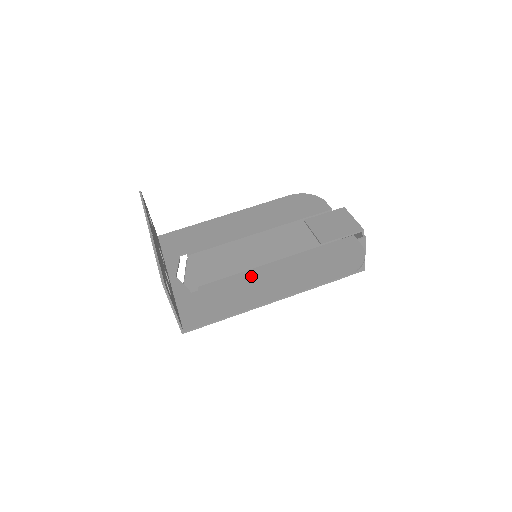
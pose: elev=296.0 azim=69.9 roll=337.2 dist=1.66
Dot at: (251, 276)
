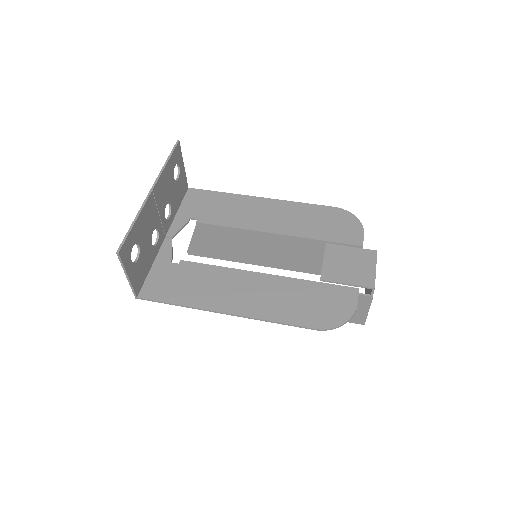
Dot at: (231, 276)
